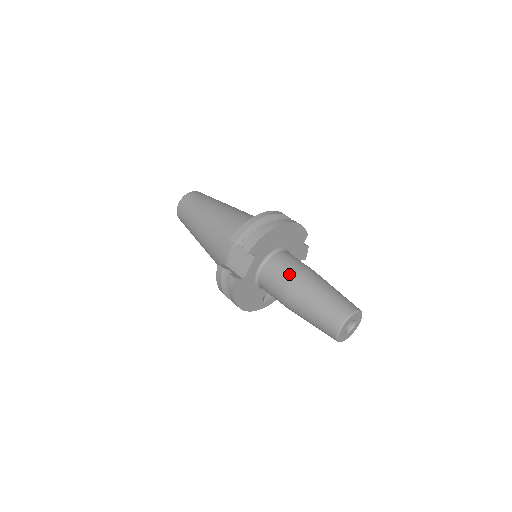
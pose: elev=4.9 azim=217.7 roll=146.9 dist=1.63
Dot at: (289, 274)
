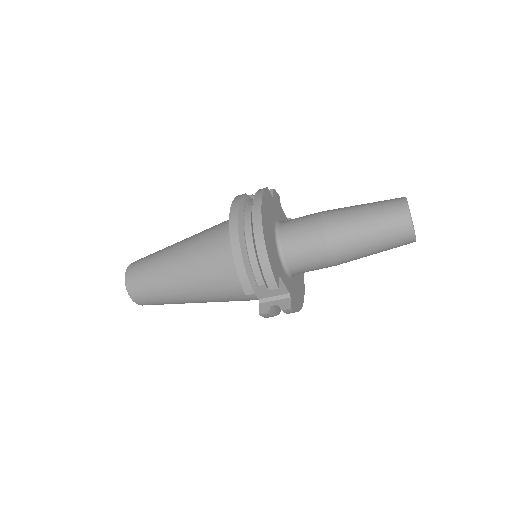
Dot at: (318, 249)
